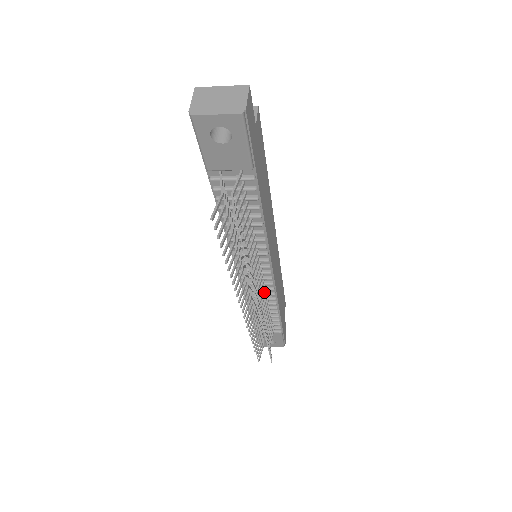
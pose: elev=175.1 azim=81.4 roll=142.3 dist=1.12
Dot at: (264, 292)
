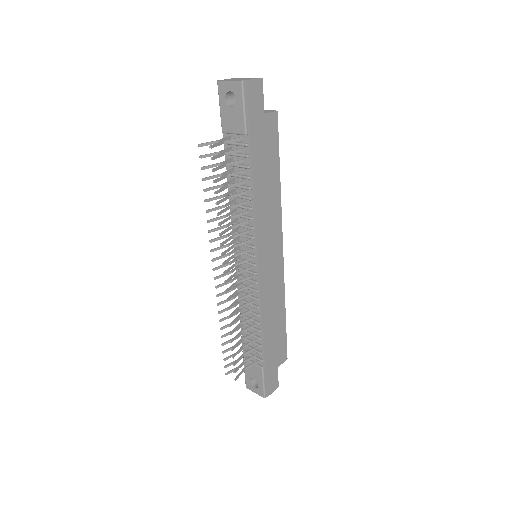
Dot at: (250, 292)
